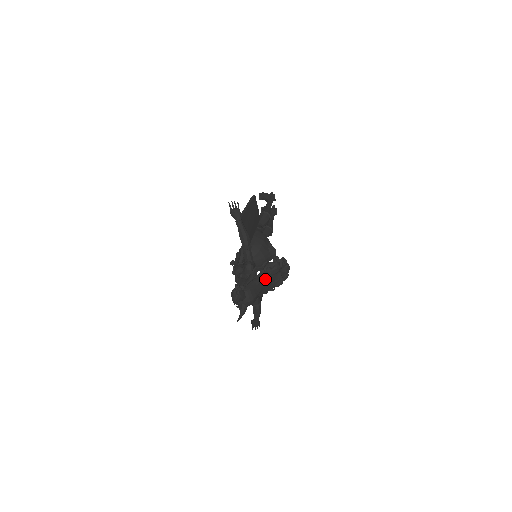
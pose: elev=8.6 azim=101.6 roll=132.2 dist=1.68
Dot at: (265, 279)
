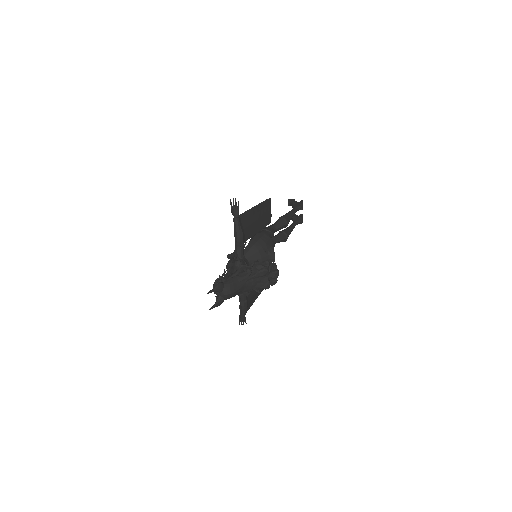
Dot at: (249, 278)
